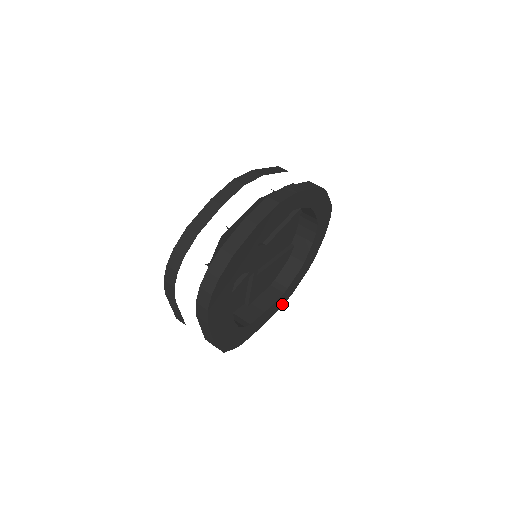
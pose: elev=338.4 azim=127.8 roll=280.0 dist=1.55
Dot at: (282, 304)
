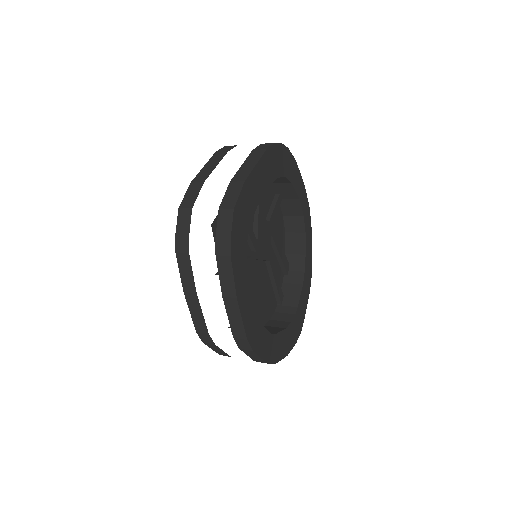
Dot at: (247, 334)
